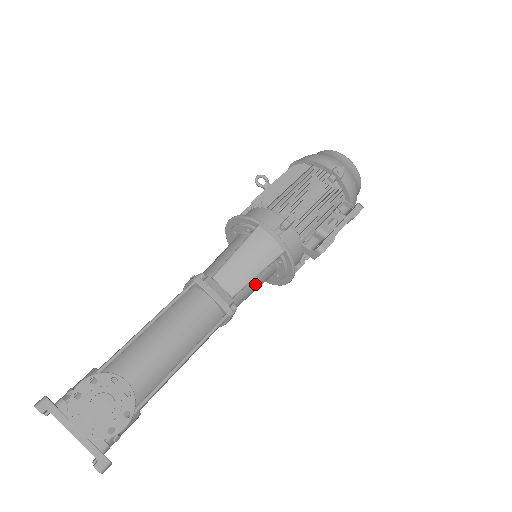
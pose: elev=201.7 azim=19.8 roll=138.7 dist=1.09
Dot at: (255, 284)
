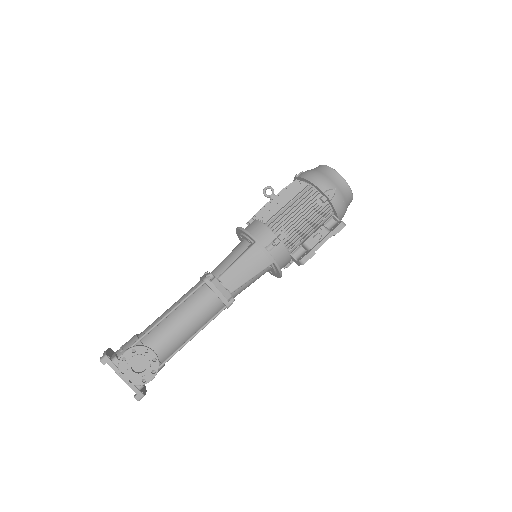
Dot at: (250, 282)
